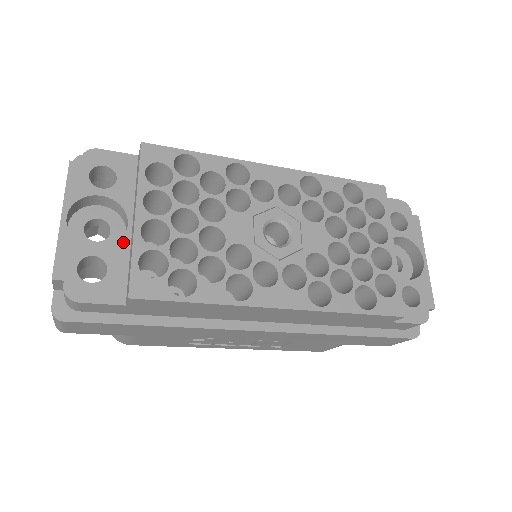
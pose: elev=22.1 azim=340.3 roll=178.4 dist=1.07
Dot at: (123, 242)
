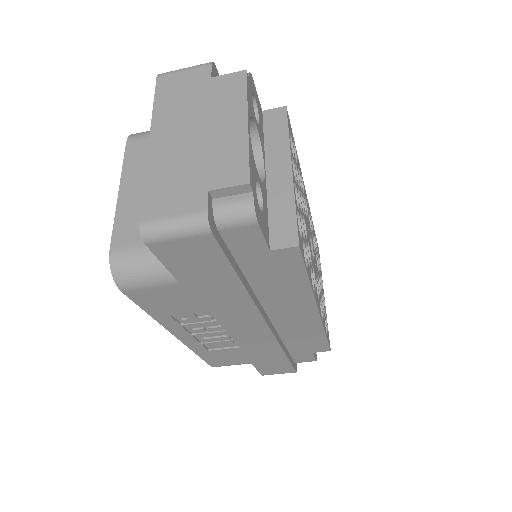
Dot at: (265, 185)
